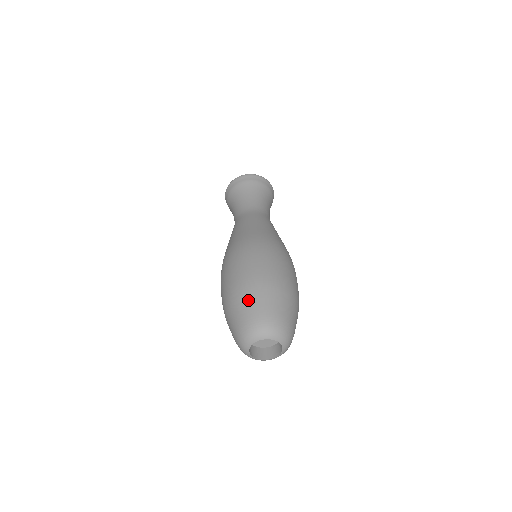
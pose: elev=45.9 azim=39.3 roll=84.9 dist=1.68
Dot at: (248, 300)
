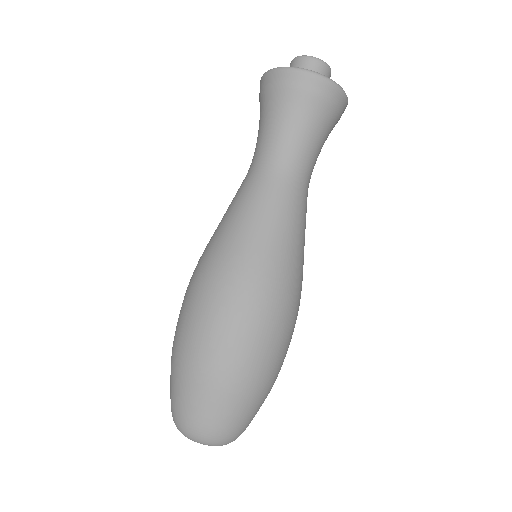
Dot at: (172, 382)
